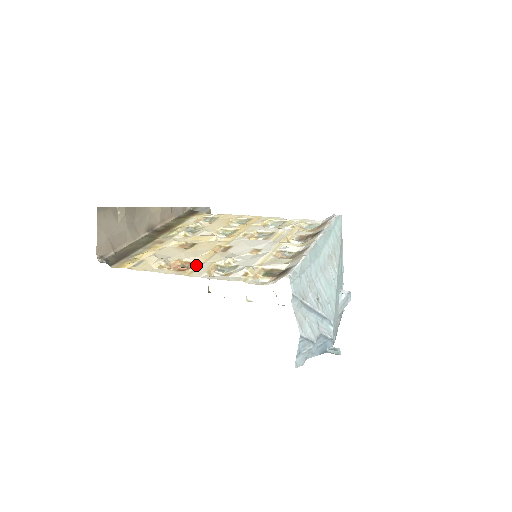
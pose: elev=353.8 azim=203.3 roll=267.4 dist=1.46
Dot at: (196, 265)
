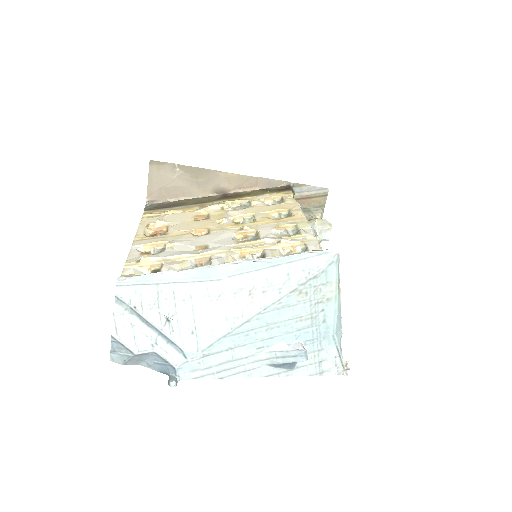
Dot at: (159, 236)
